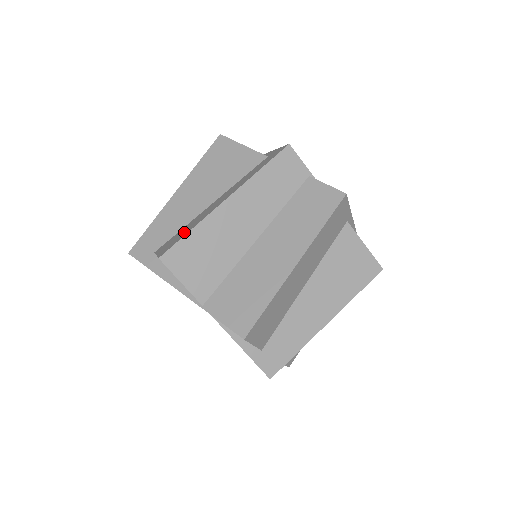
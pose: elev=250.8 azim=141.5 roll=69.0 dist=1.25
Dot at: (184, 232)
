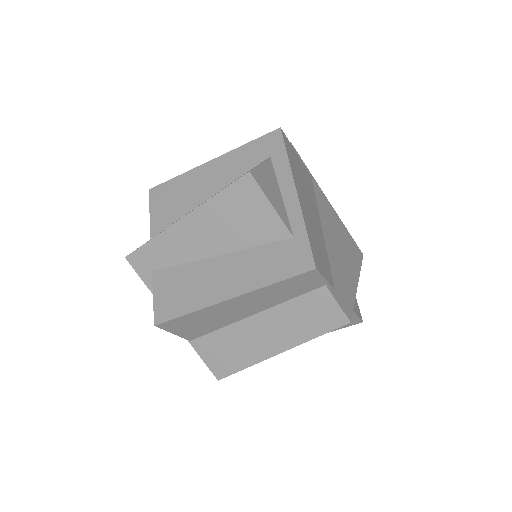
Dot at: (183, 298)
